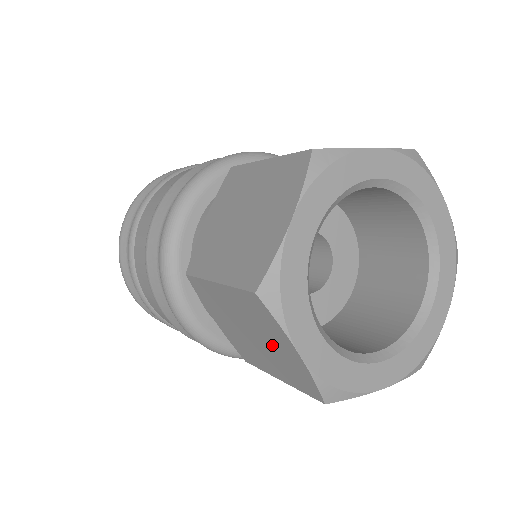
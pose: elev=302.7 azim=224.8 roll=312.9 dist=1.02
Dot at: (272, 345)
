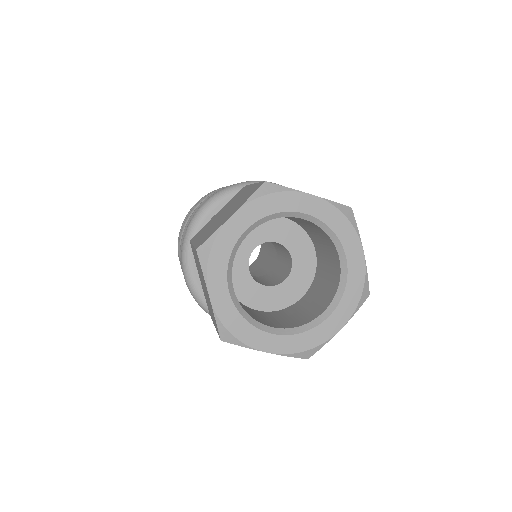
Dot at: occluded
